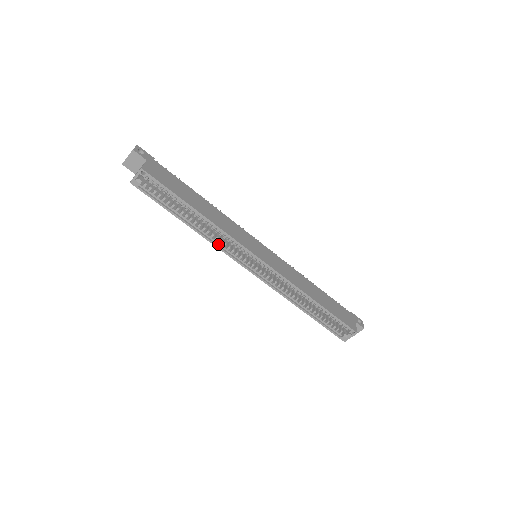
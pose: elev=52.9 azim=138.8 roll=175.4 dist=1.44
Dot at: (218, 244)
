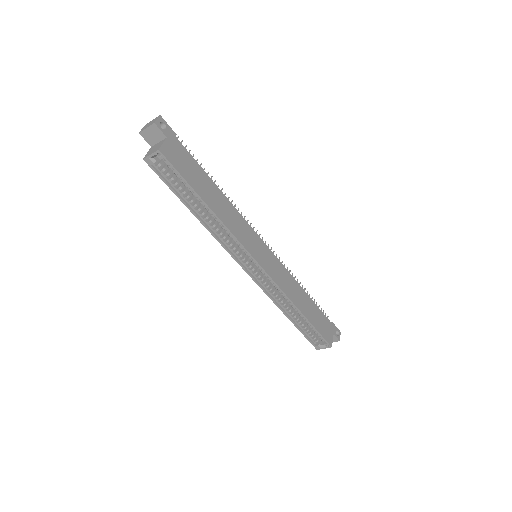
Dot at: (221, 239)
